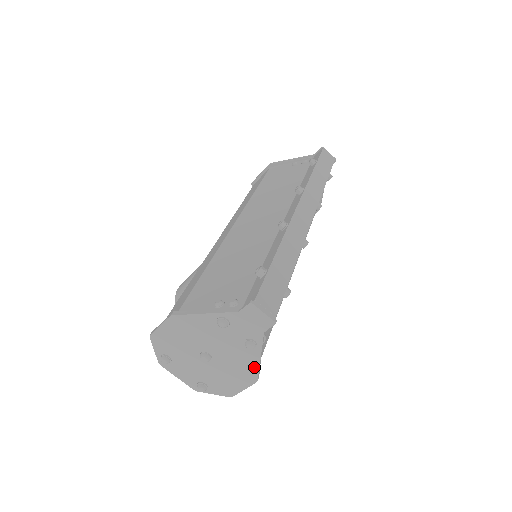
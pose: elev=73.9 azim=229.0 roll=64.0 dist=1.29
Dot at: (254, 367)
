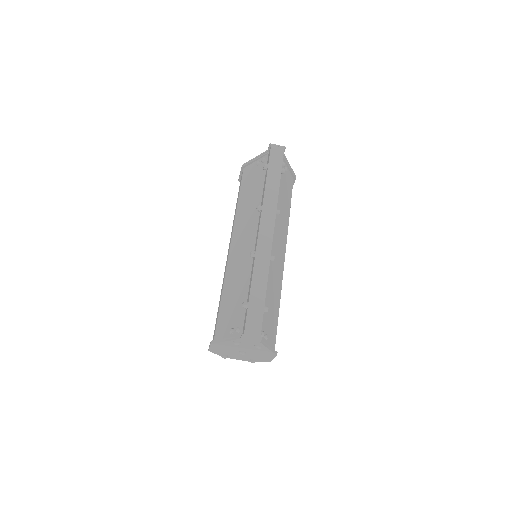
Dot at: (269, 352)
